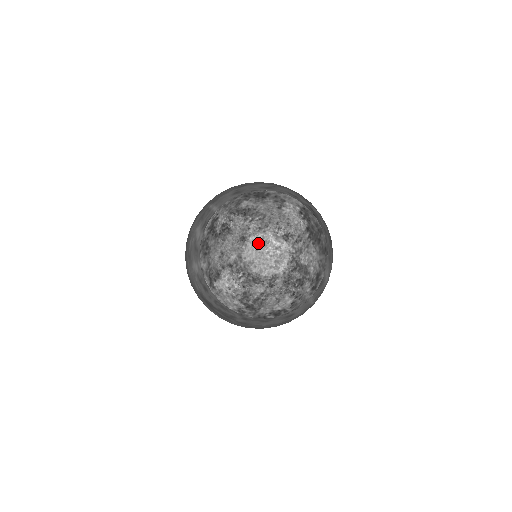
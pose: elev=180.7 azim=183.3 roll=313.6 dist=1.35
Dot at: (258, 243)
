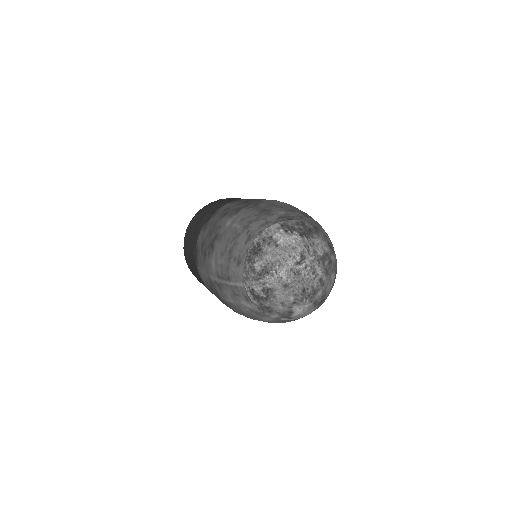
Dot at: (295, 278)
